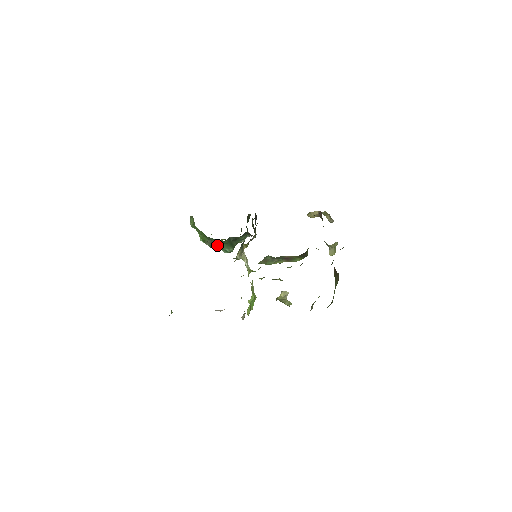
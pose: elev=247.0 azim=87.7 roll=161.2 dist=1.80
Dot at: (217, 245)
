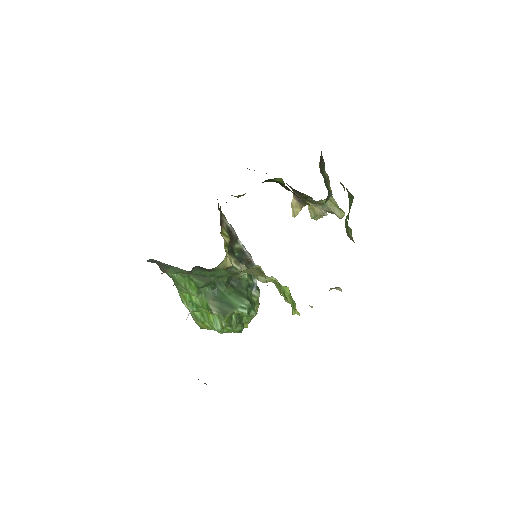
Dot at: (224, 302)
